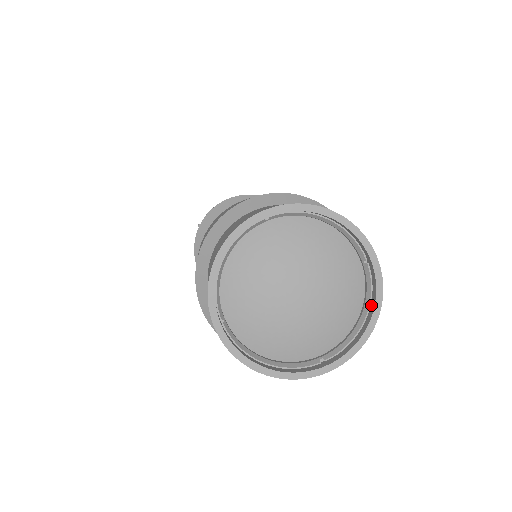
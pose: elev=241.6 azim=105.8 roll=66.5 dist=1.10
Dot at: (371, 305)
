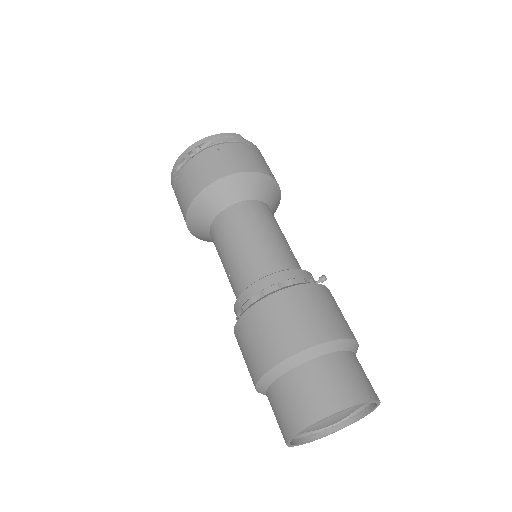
Dot at: (349, 420)
